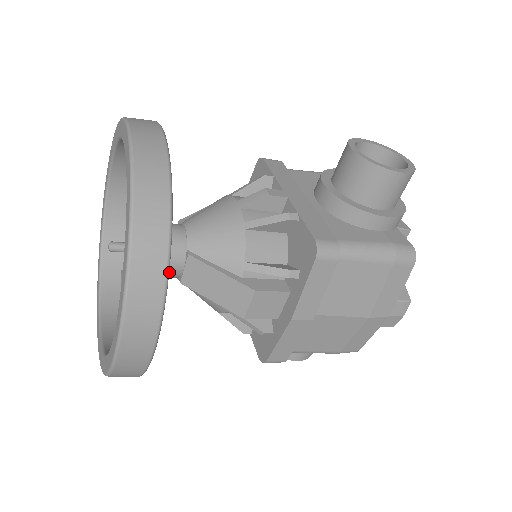
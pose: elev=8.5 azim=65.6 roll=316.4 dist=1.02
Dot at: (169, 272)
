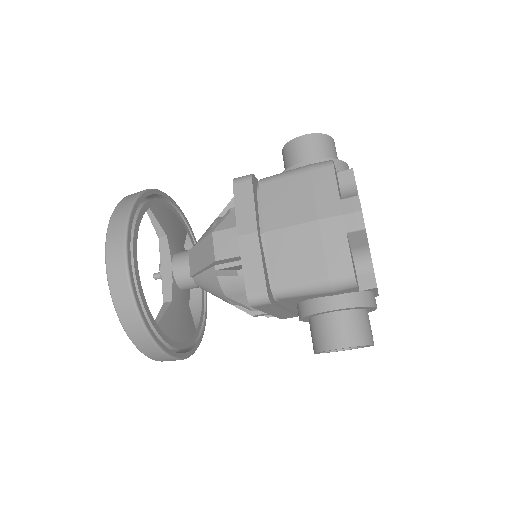
Dot at: (181, 270)
